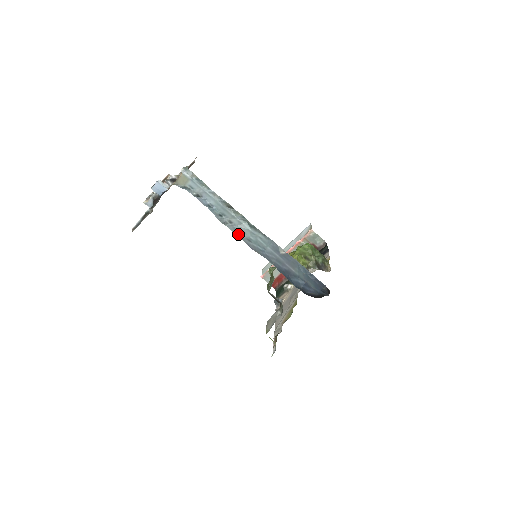
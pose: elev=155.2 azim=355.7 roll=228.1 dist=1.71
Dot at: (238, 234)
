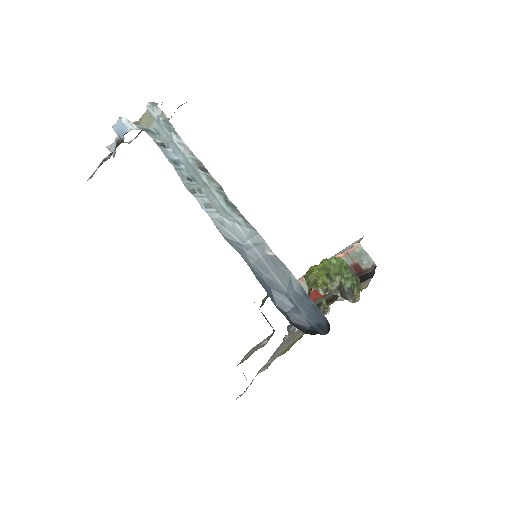
Dot at: (207, 211)
